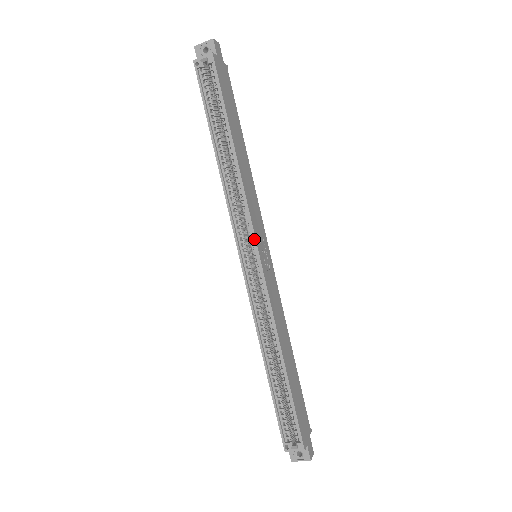
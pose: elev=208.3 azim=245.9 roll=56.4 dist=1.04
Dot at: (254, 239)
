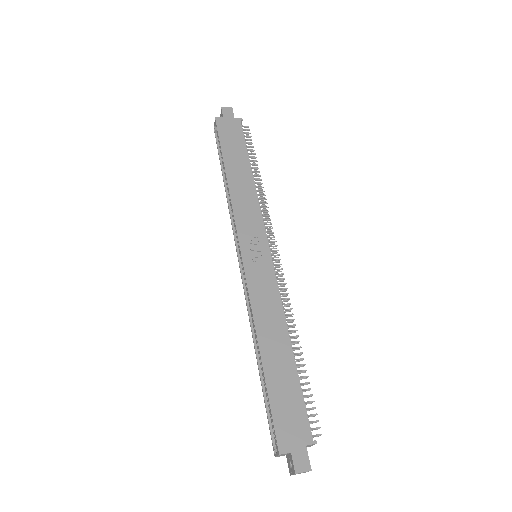
Dot at: (238, 239)
